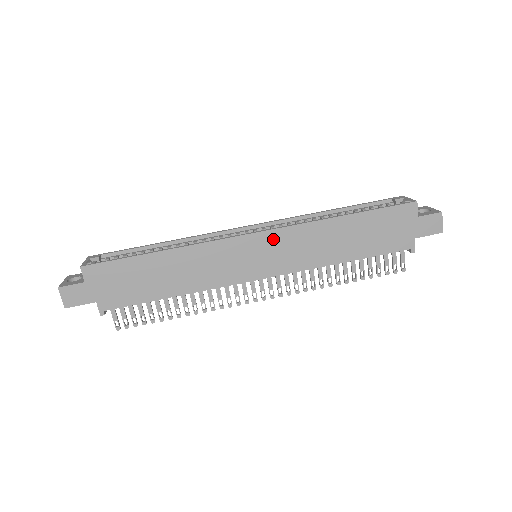
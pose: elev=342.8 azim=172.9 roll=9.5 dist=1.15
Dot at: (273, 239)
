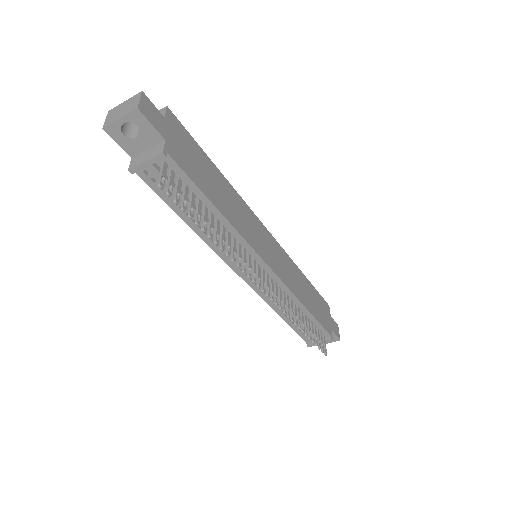
Dot at: (276, 247)
